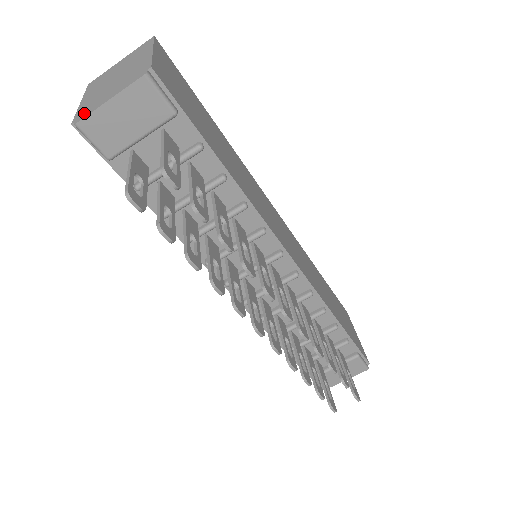
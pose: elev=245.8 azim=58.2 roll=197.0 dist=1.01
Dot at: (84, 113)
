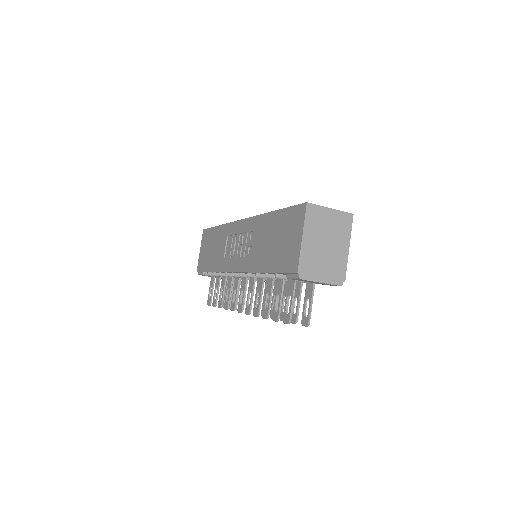
Dot at: (306, 272)
